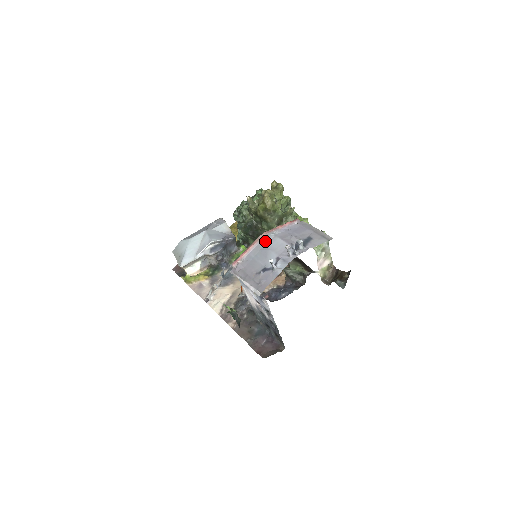
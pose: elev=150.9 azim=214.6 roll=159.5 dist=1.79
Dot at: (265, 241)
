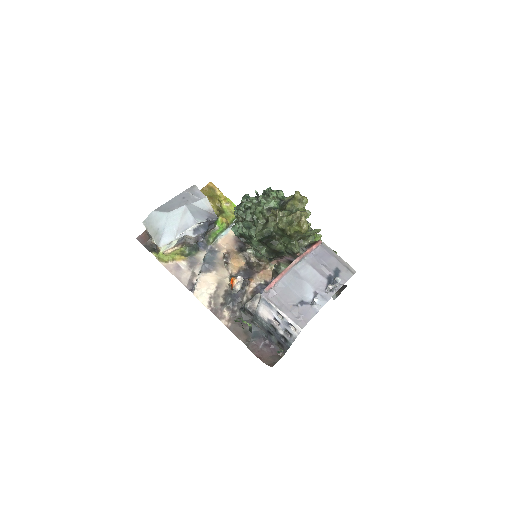
Dot at: (297, 267)
